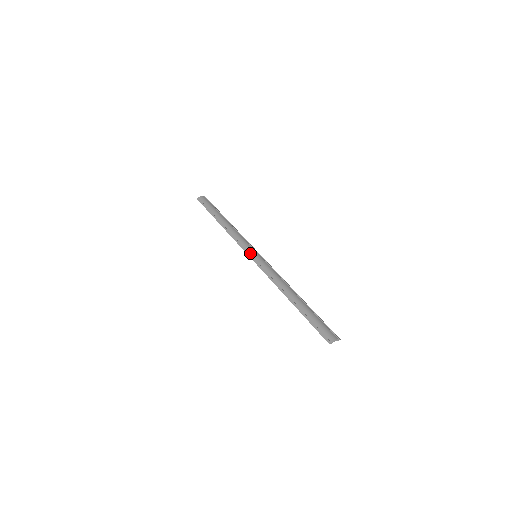
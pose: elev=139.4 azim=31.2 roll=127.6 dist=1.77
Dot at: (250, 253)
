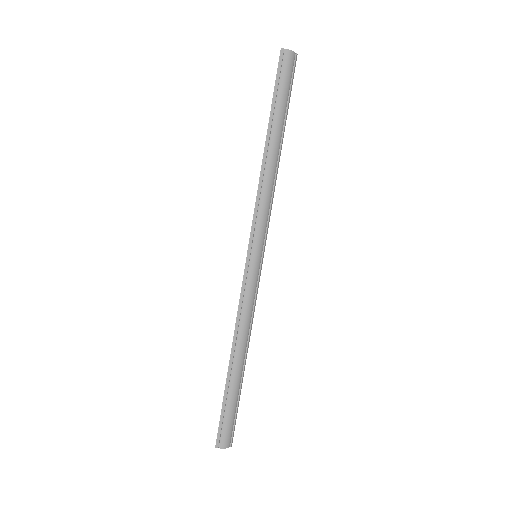
Dot at: (253, 246)
